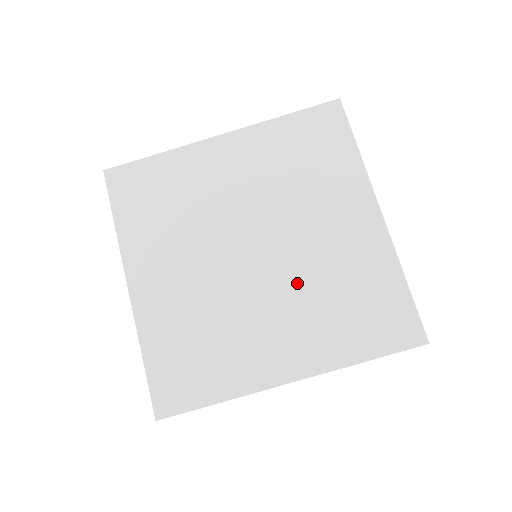
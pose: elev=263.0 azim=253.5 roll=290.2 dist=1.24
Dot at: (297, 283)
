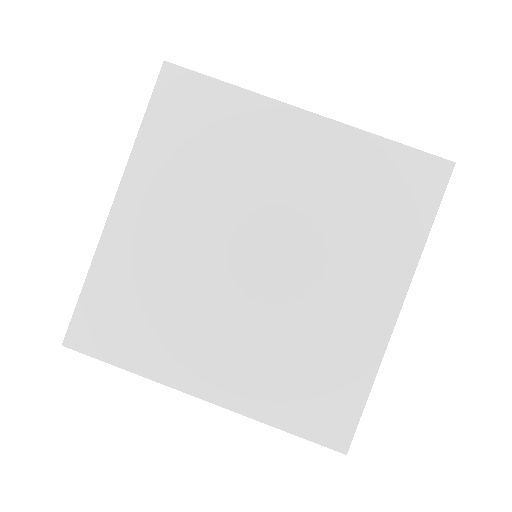
Dot at: (272, 317)
